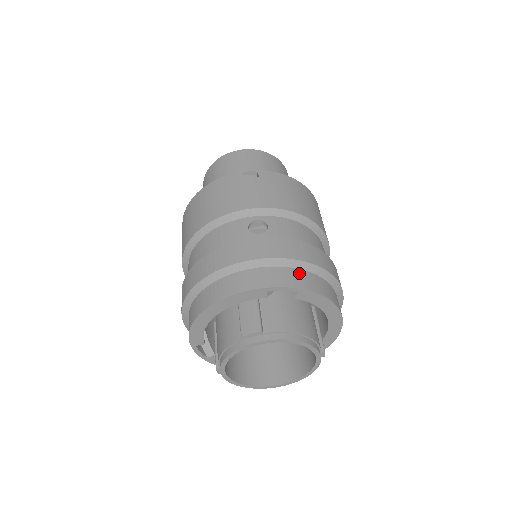
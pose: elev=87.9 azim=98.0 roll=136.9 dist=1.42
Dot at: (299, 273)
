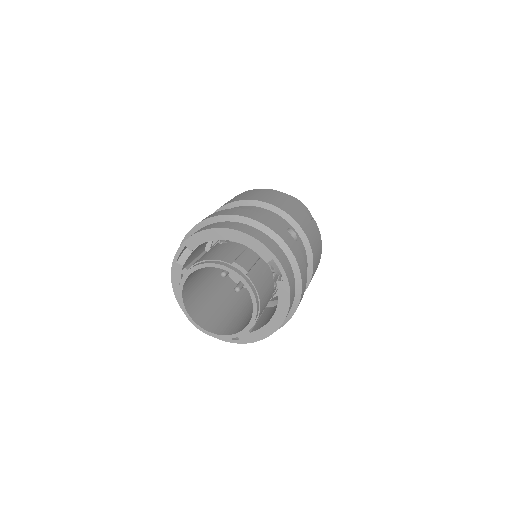
Dot at: (293, 275)
